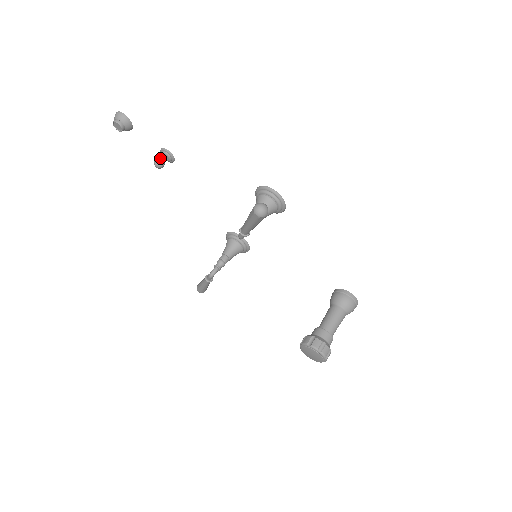
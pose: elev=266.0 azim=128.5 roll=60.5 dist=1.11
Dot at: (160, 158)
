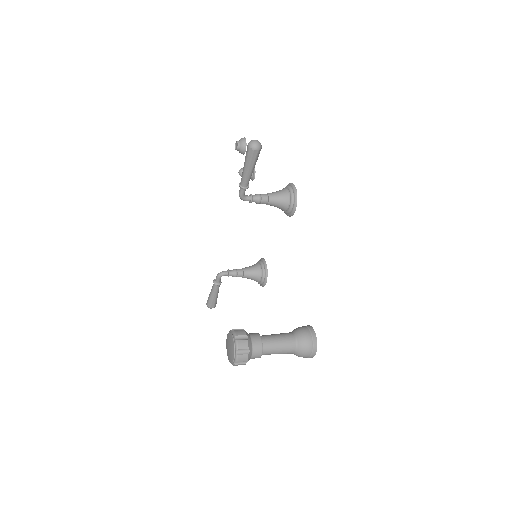
Dot at: occluded
